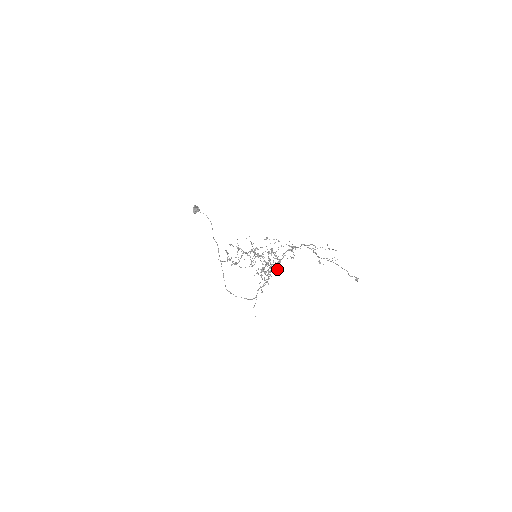
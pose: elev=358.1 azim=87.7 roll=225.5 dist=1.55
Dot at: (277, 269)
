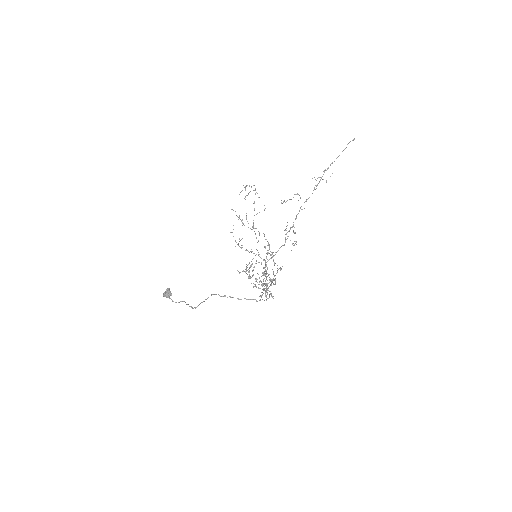
Dot at: (280, 269)
